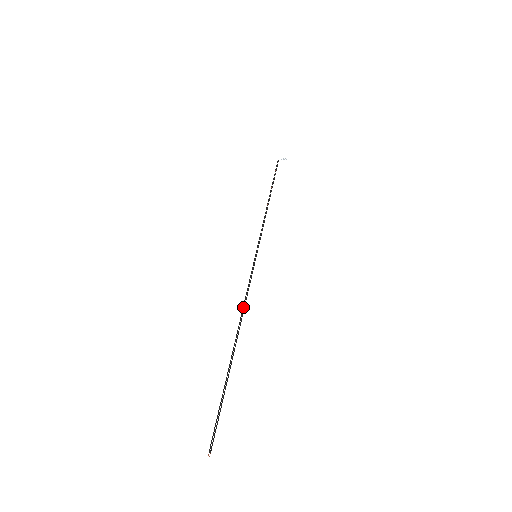
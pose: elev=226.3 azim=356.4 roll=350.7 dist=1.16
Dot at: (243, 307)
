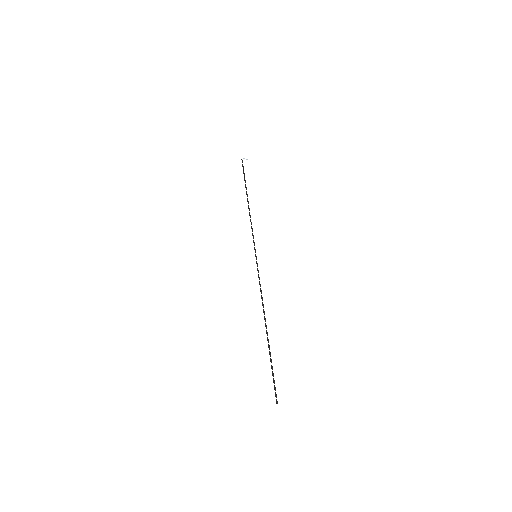
Dot at: (262, 300)
